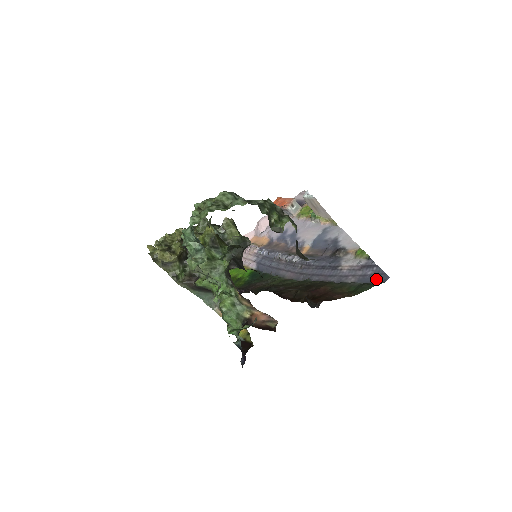
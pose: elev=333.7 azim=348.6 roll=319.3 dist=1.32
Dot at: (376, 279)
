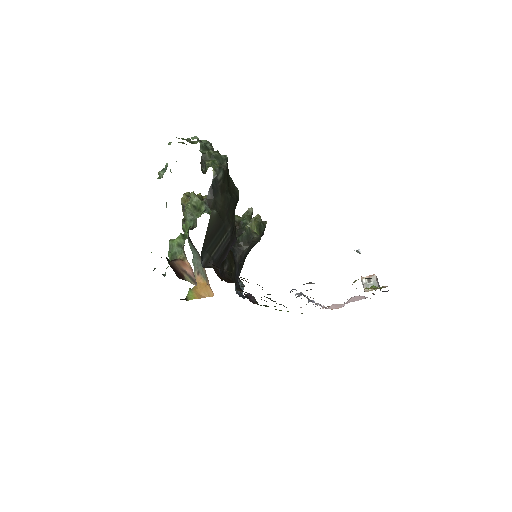
Dot at: occluded
